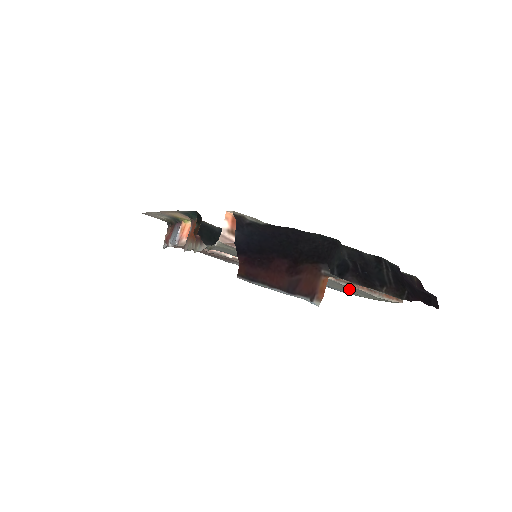
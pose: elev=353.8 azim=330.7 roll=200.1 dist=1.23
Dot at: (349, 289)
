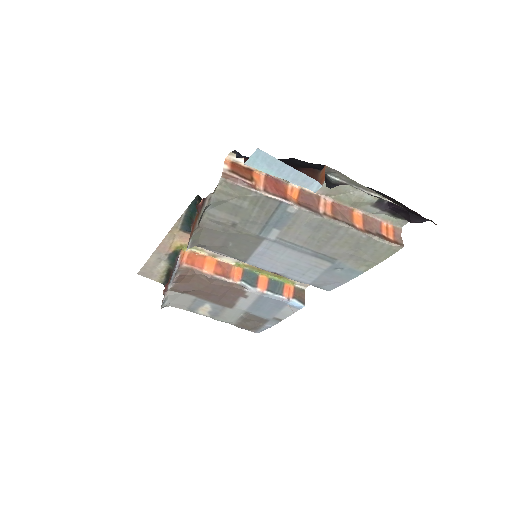
Dot at: (350, 243)
